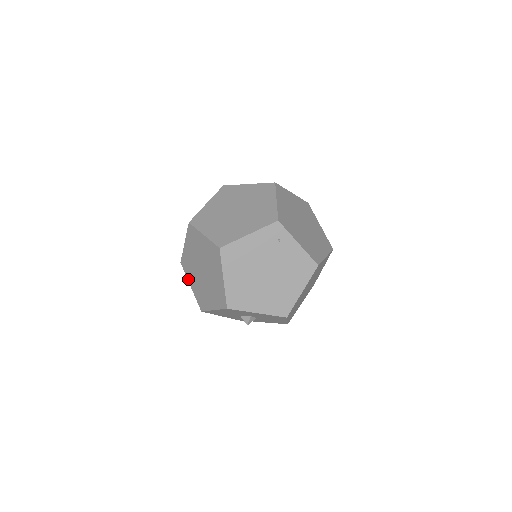
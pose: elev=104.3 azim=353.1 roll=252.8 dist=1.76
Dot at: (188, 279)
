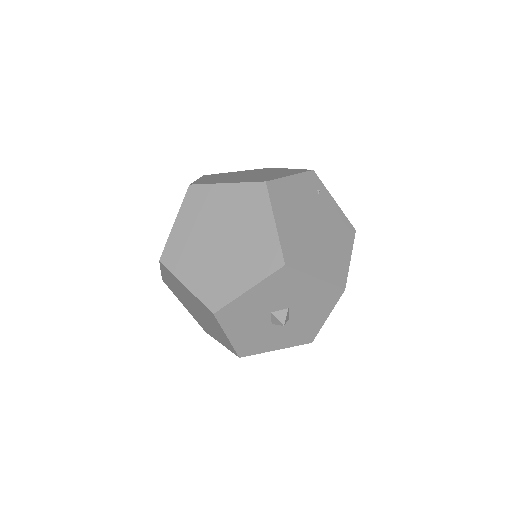
Dot at: (179, 276)
